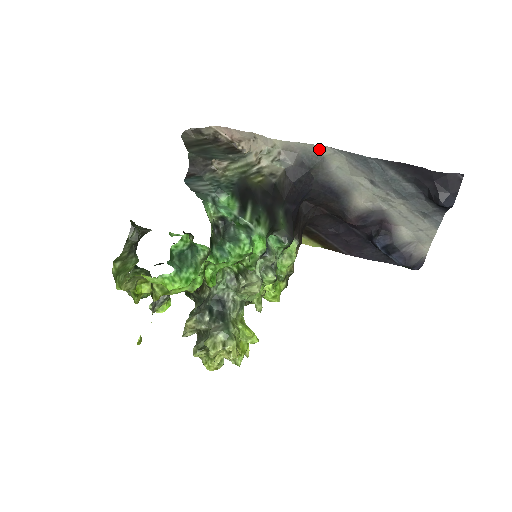
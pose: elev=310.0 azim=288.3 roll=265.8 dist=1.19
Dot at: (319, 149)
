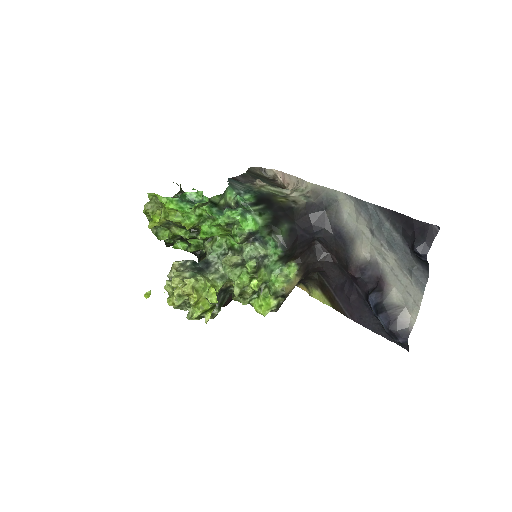
Dot at: (336, 194)
